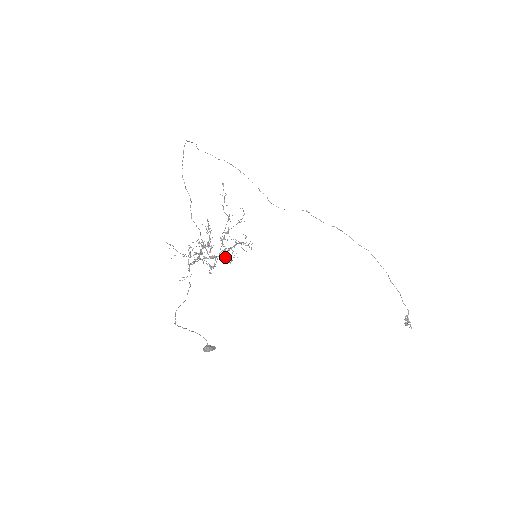
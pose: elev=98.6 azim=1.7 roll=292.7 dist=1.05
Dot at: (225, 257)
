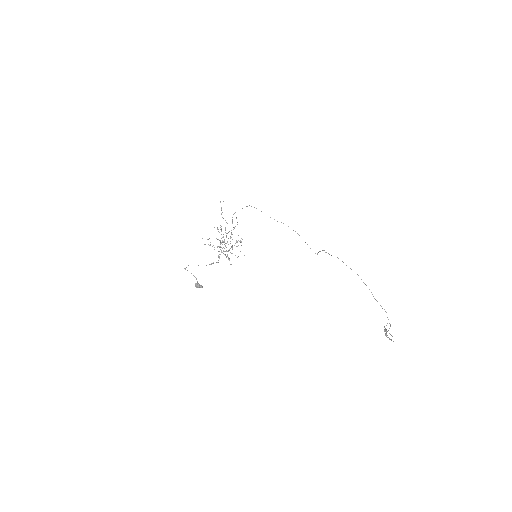
Dot at: (230, 248)
